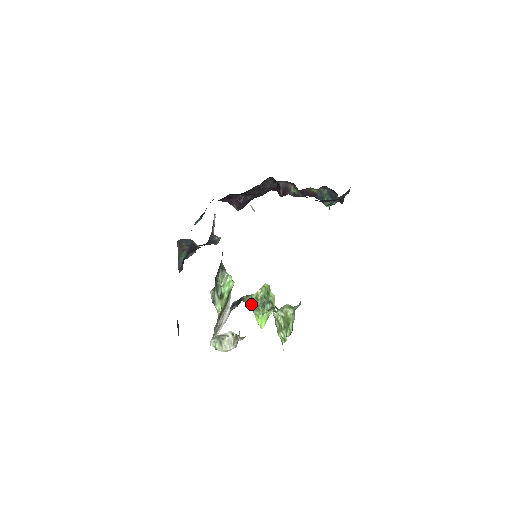
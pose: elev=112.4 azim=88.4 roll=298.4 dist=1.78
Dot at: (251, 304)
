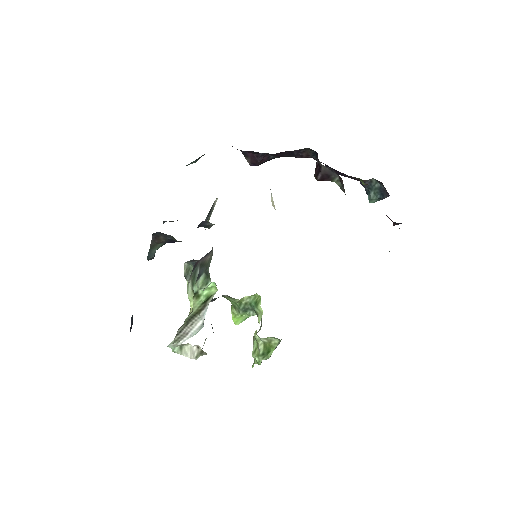
Dot at: (231, 301)
